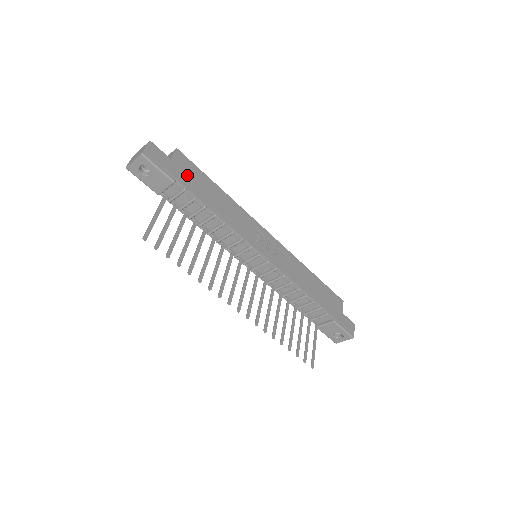
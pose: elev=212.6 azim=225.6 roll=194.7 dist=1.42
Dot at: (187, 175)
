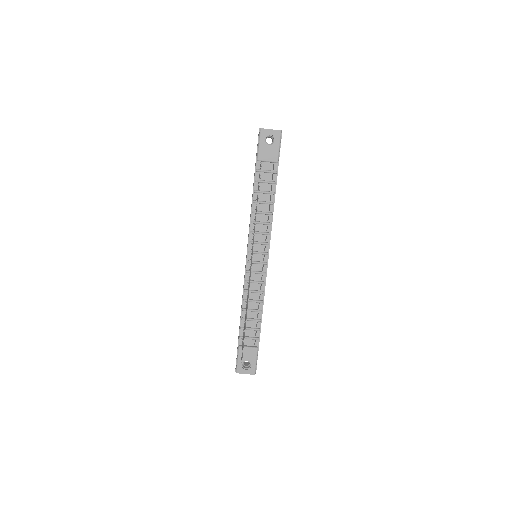
Dot at: occluded
